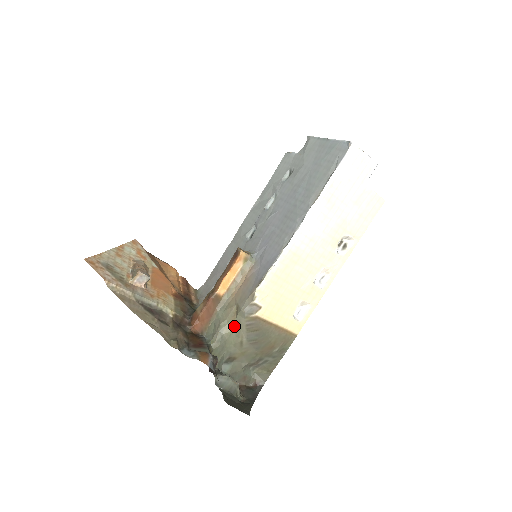
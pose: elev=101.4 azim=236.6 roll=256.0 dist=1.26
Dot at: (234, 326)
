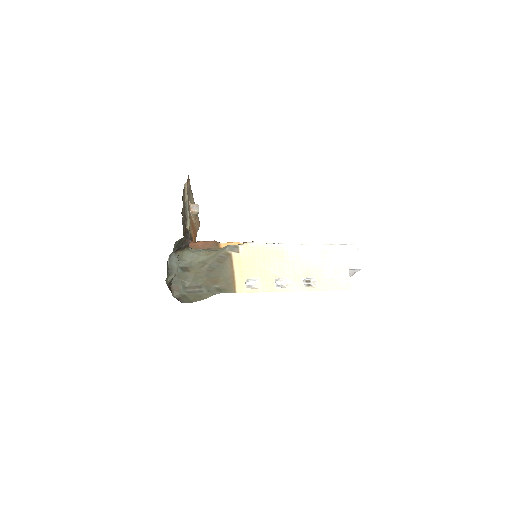
Dot at: (212, 254)
